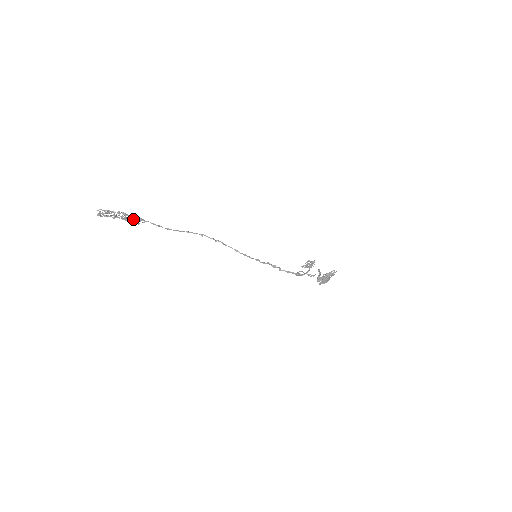
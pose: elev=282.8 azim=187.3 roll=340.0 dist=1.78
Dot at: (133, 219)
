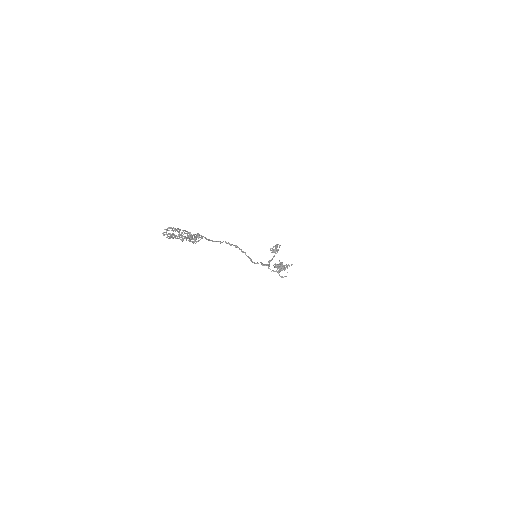
Dot at: occluded
